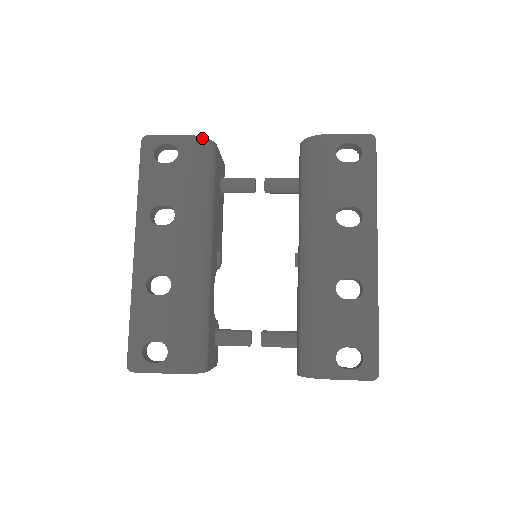
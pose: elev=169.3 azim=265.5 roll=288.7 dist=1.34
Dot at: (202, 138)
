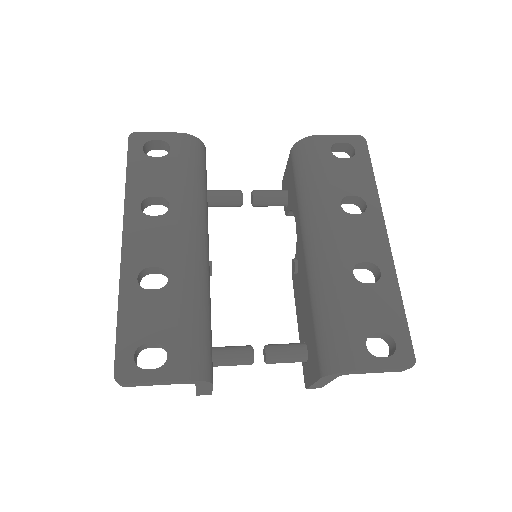
Dot at: (194, 137)
